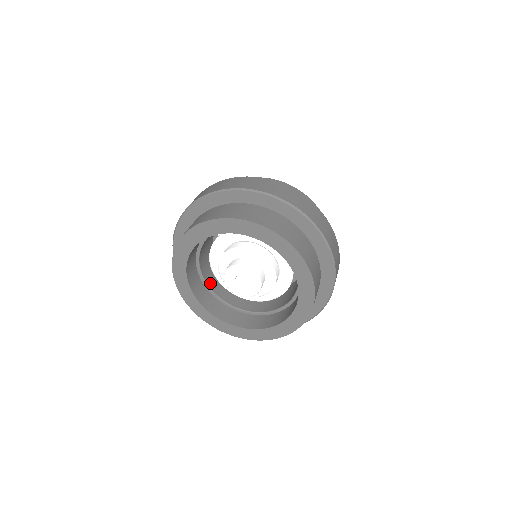
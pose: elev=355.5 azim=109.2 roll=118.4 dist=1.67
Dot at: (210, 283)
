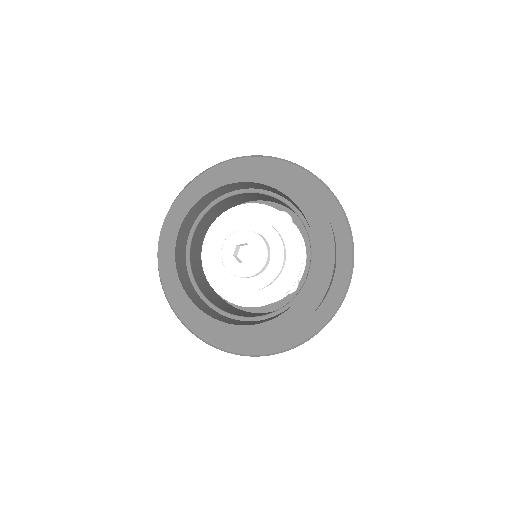
Dot at: (201, 288)
